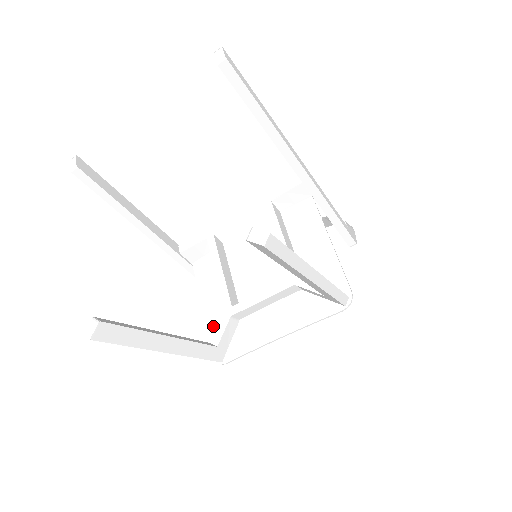
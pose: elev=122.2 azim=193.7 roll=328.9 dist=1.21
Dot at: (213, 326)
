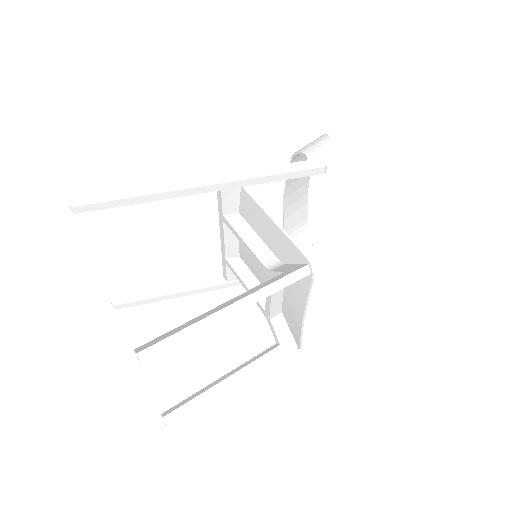
Dot at: occluded
